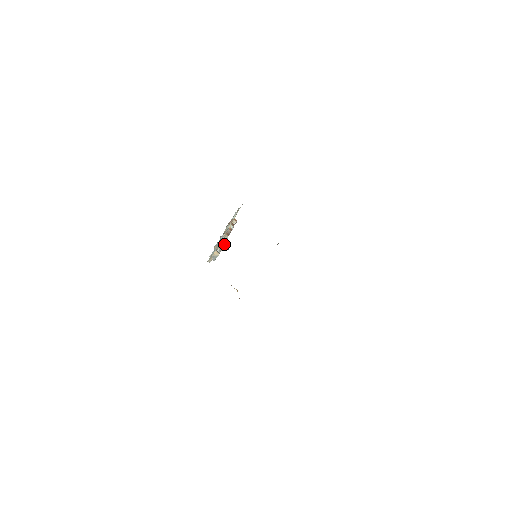
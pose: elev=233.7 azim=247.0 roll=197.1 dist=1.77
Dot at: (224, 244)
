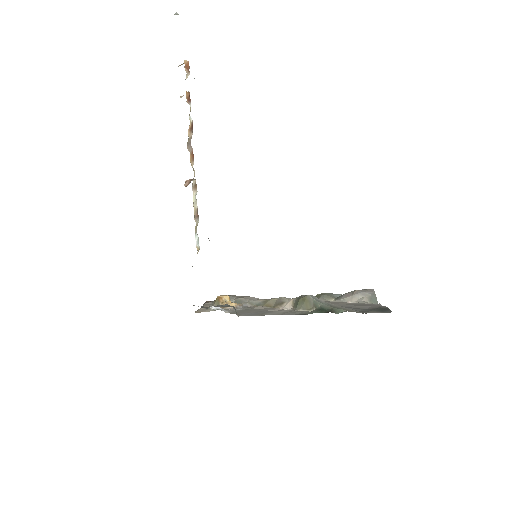
Dot at: (194, 193)
